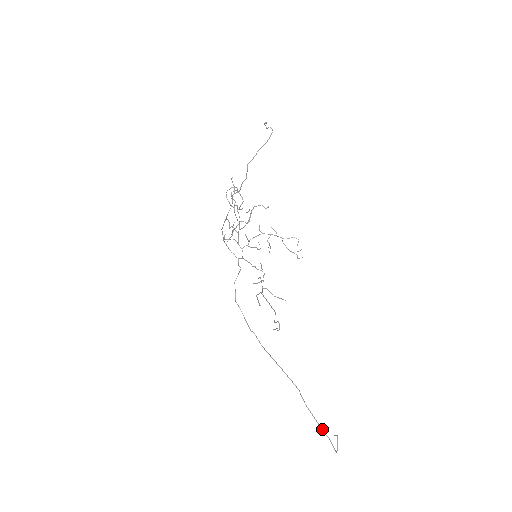
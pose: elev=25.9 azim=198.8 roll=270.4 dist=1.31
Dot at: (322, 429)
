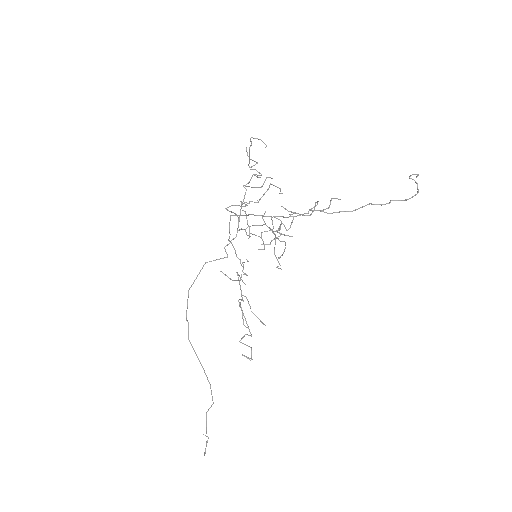
Dot at: occluded
